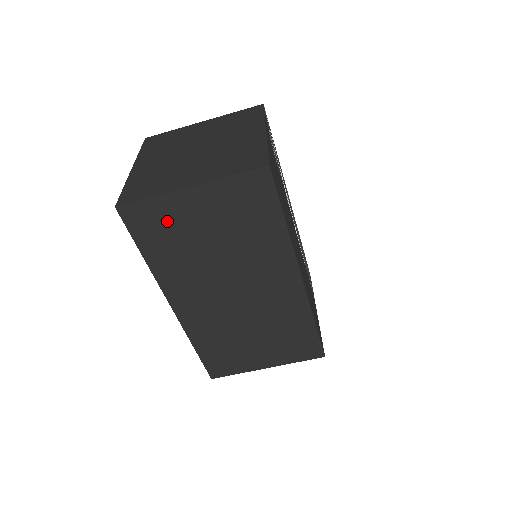
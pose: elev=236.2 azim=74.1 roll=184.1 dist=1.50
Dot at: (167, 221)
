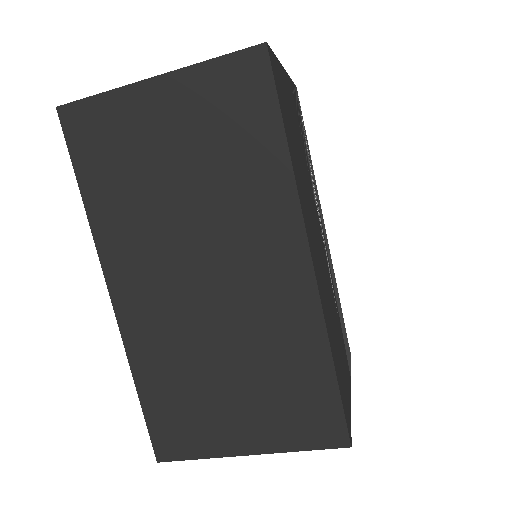
Dot at: (119, 134)
